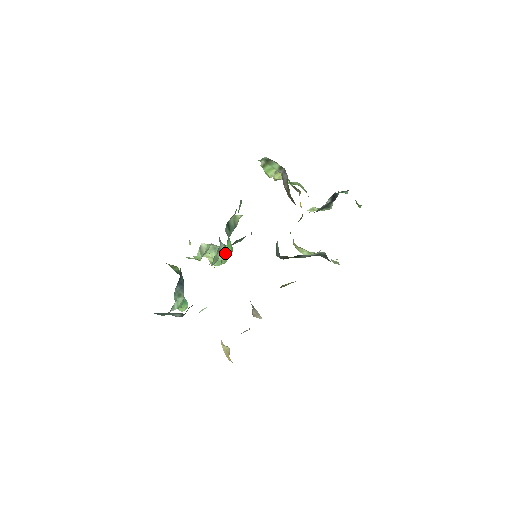
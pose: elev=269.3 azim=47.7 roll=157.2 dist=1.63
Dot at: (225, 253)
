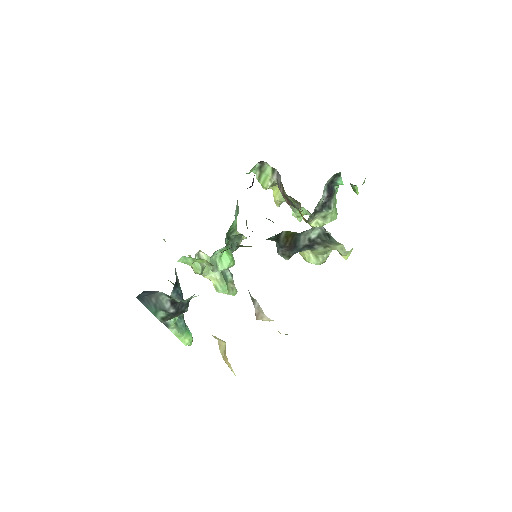
Dot at: (225, 261)
